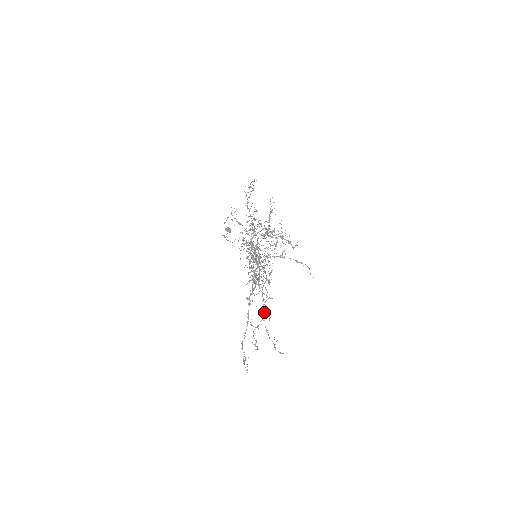
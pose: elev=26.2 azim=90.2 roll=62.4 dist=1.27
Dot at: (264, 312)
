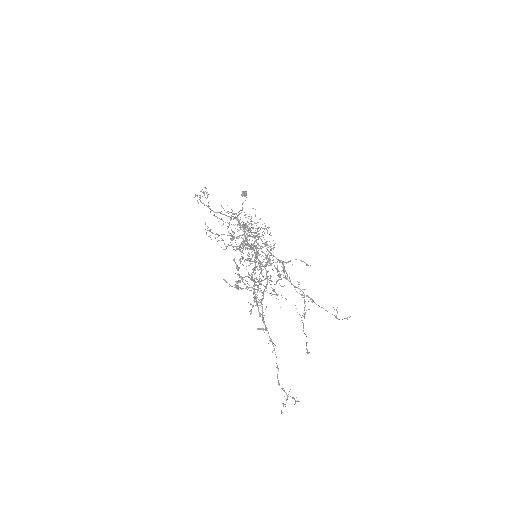
Dot at: occluded
